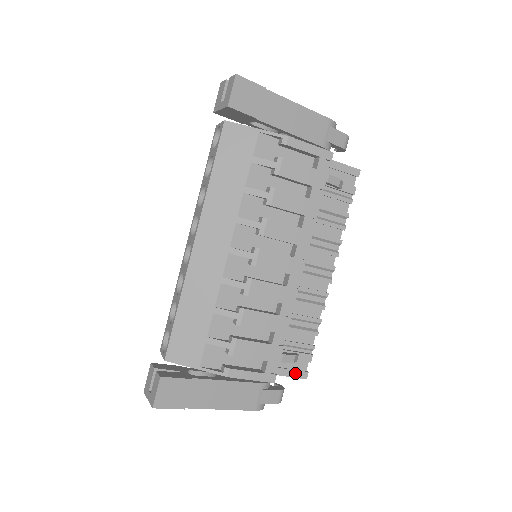
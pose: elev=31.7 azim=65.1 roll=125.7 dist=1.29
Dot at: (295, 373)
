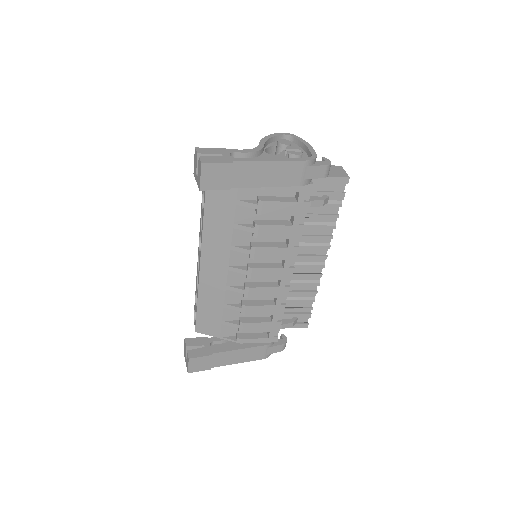
Dot at: (297, 325)
